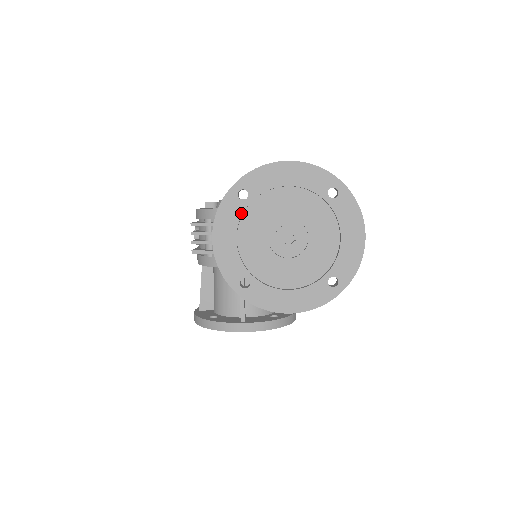
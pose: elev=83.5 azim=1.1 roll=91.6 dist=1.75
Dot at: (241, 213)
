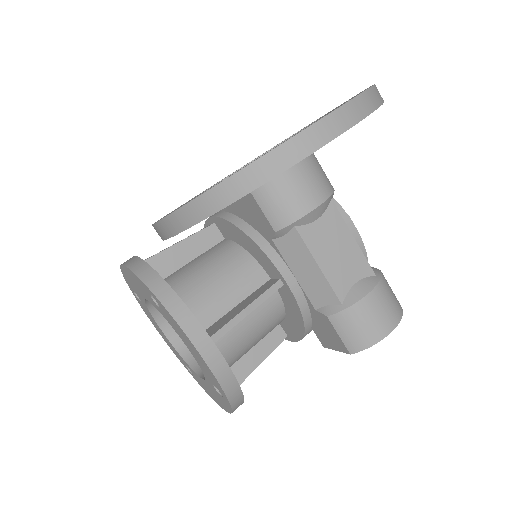
Dot at: (260, 155)
